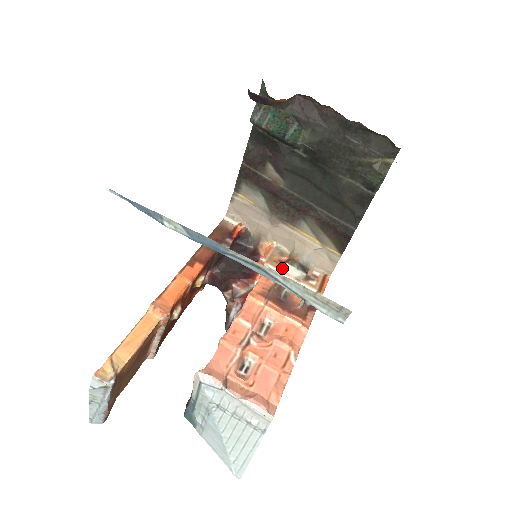
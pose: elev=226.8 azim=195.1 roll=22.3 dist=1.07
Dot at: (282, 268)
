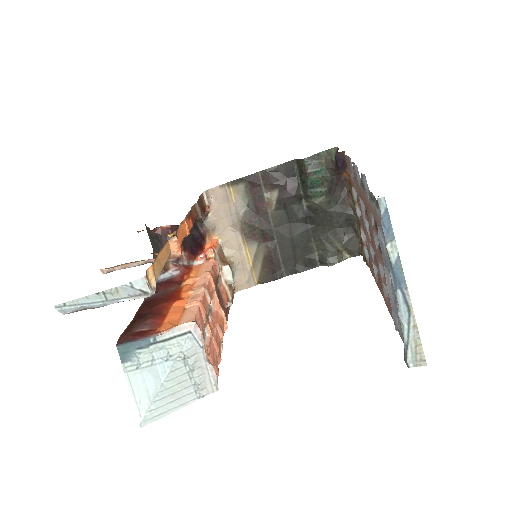
Dot at: (223, 266)
